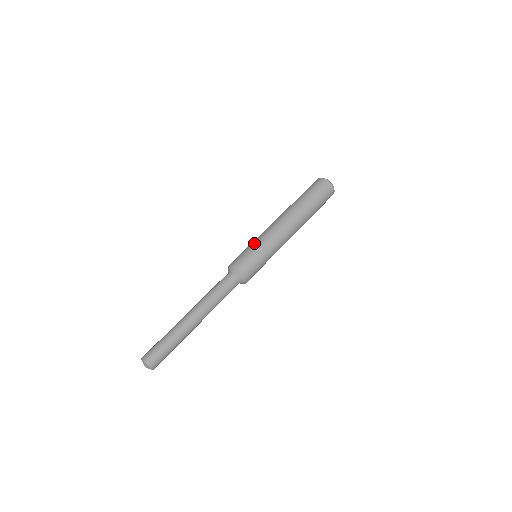
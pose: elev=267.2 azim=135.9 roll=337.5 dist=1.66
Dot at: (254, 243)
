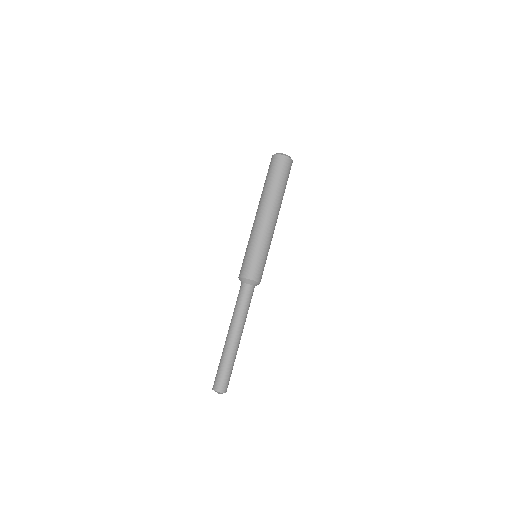
Dot at: (249, 247)
